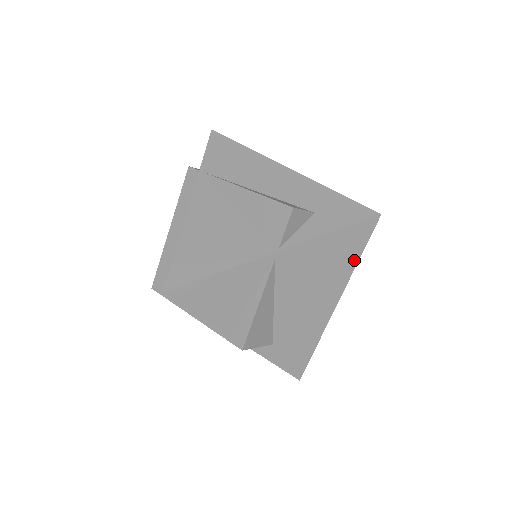
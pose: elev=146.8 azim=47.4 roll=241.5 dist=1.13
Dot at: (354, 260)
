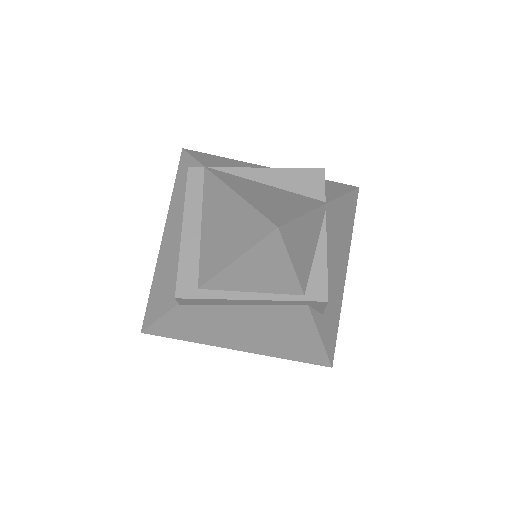
Dot at: (351, 227)
